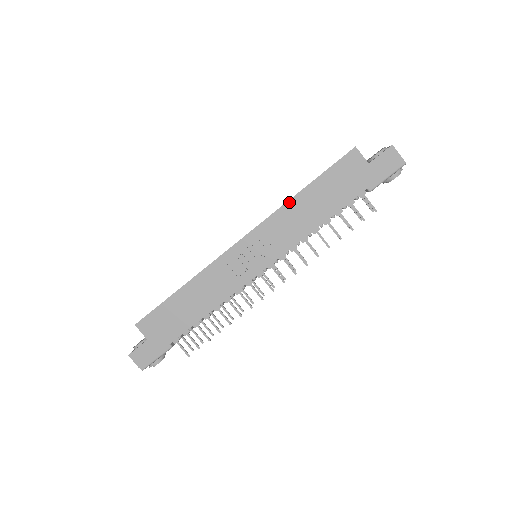
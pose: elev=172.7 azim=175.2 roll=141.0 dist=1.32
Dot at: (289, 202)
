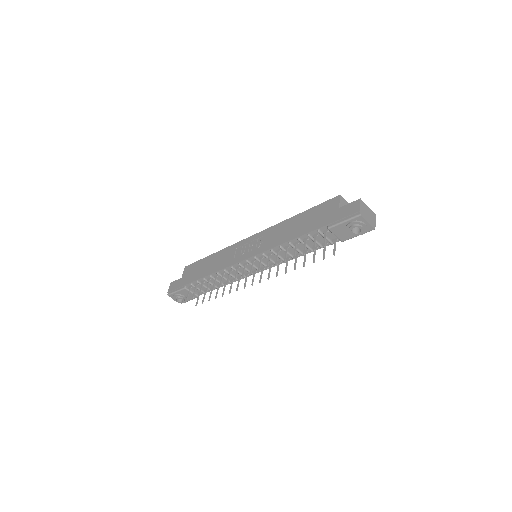
Dot at: (285, 221)
